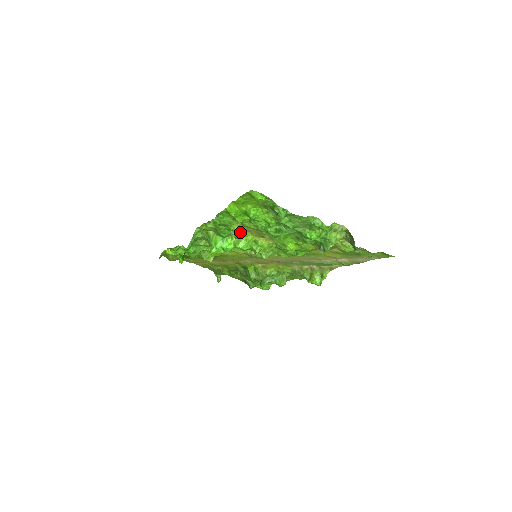
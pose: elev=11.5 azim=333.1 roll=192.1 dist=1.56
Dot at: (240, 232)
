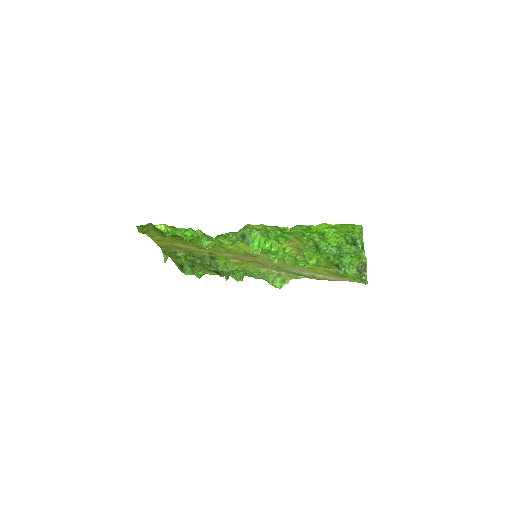
Dot at: (286, 240)
